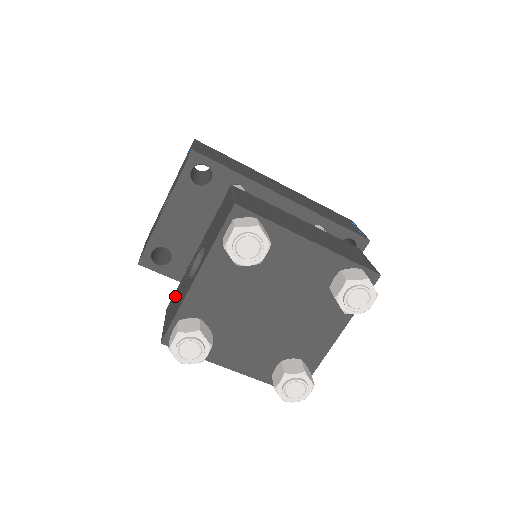
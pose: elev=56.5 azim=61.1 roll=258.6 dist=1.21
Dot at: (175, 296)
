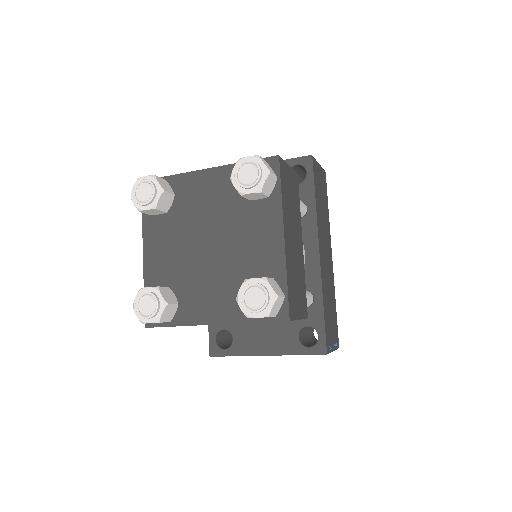
Dot at: occluded
